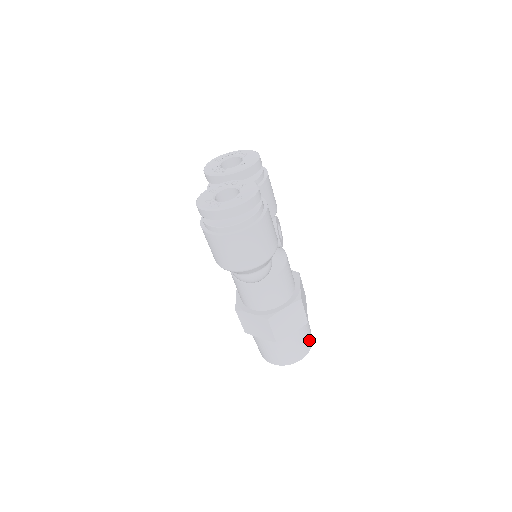
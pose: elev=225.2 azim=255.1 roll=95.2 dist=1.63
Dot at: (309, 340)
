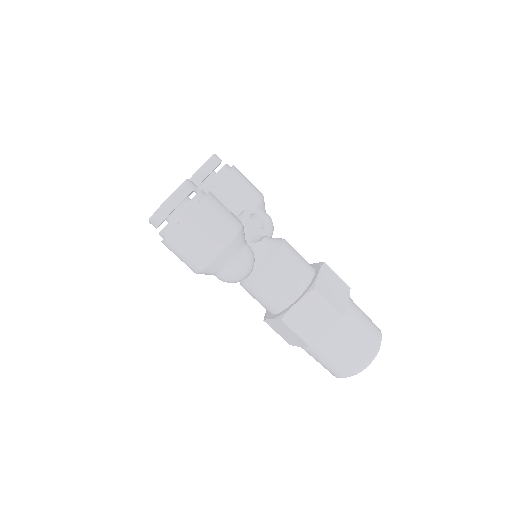
Dot at: (368, 340)
